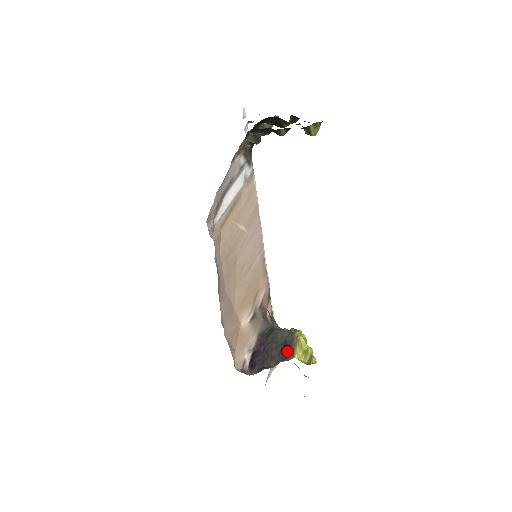
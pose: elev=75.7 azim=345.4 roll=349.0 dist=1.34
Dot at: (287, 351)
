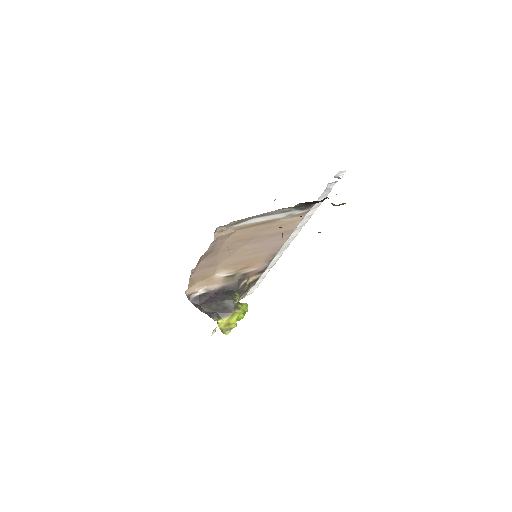
Dot at: (220, 313)
